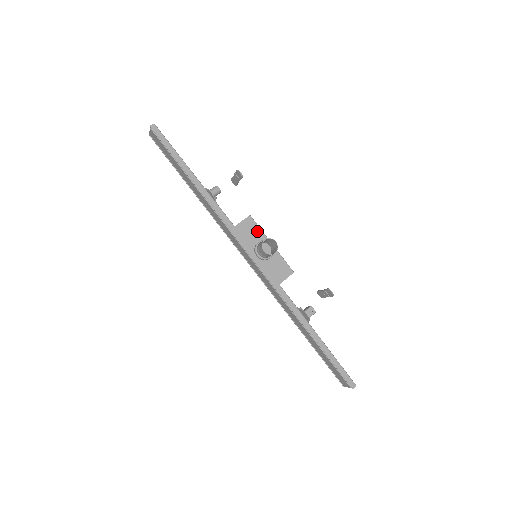
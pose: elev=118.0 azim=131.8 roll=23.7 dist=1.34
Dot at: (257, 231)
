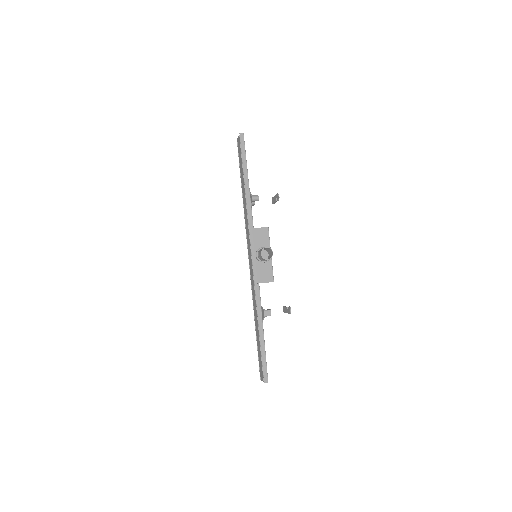
Dot at: (266, 240)
